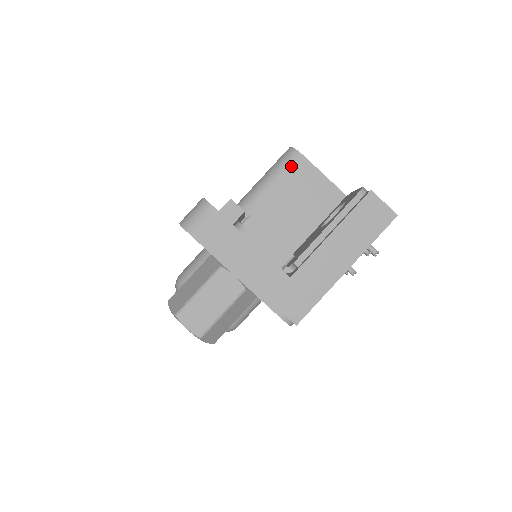
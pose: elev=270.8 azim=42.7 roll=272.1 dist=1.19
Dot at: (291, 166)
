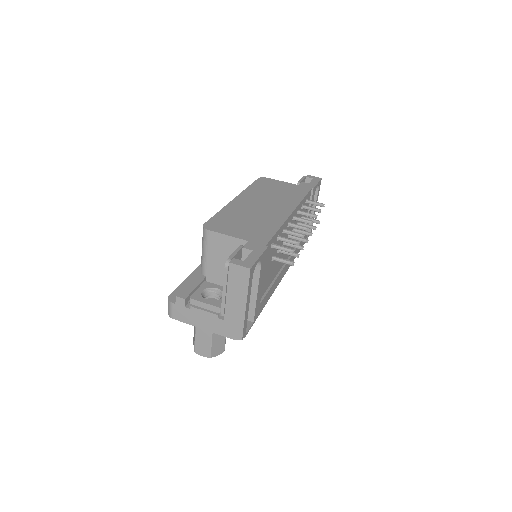
Dot at: (208, 239)
